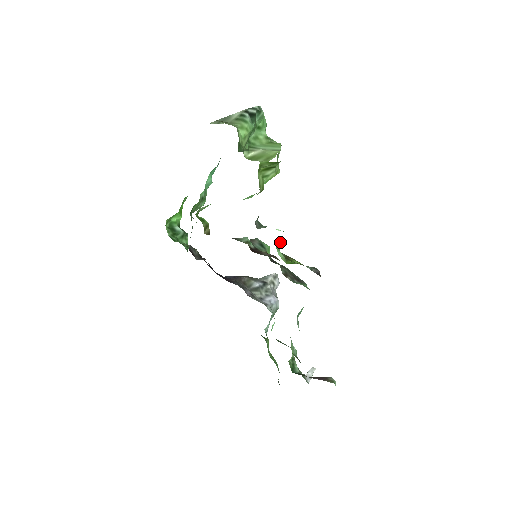
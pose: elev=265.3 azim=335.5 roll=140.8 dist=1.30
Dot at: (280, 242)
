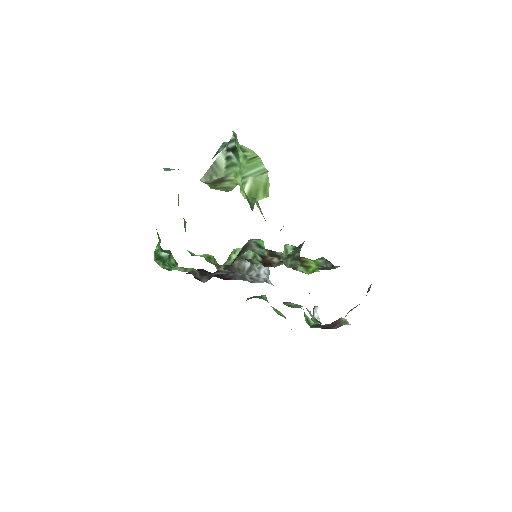
Dot at: occluded
